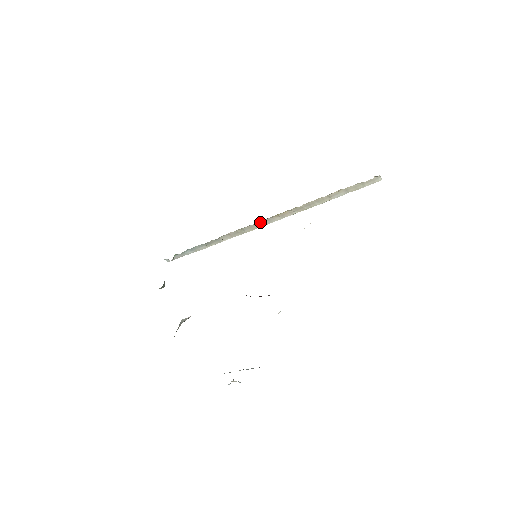
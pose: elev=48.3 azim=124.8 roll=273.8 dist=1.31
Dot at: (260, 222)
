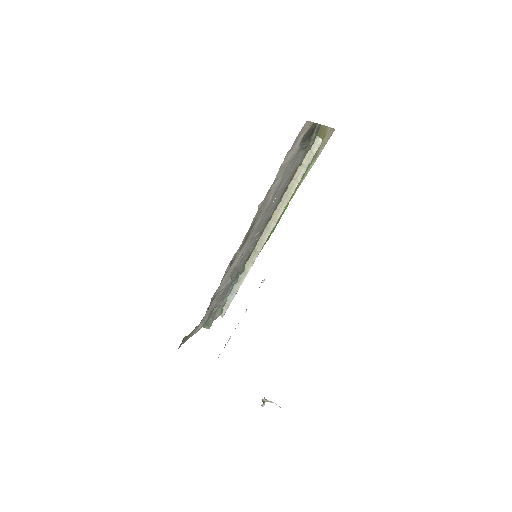
Dot at: (263, 235)
